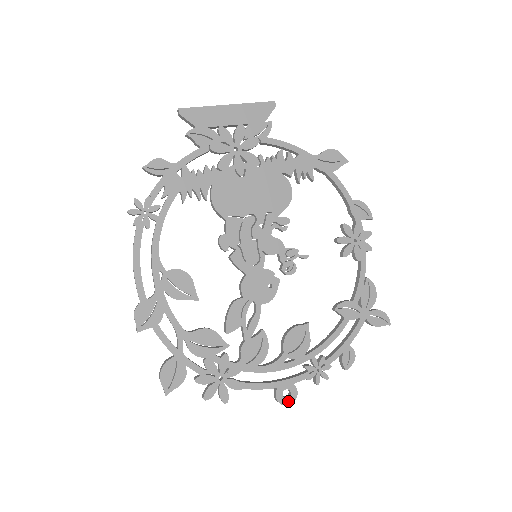
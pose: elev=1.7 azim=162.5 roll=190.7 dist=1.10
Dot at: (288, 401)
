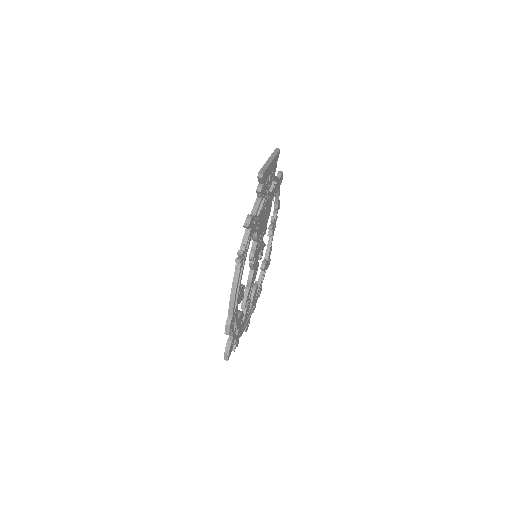
Dot at: occluded
